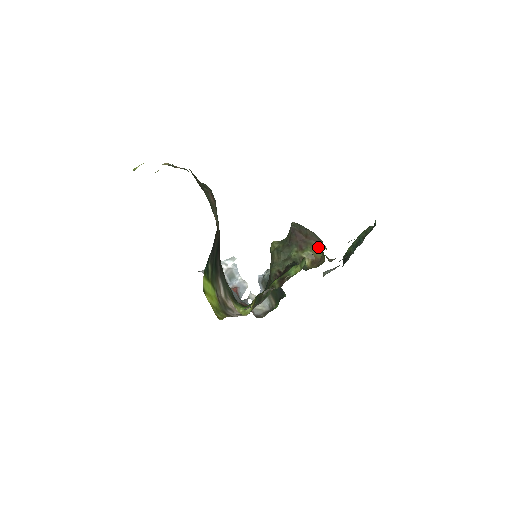
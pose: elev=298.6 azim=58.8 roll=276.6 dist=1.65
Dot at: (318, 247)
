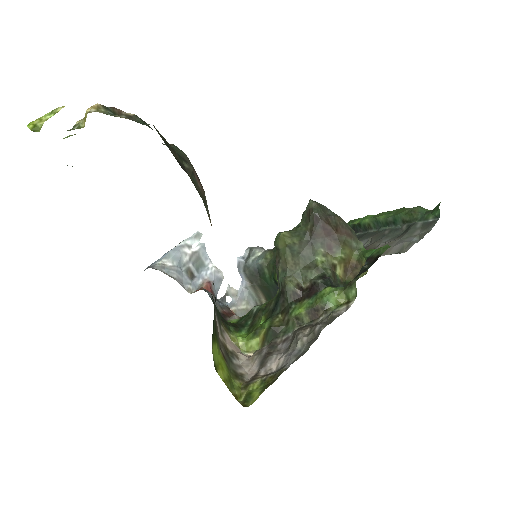
Dot at: (352, 245)
